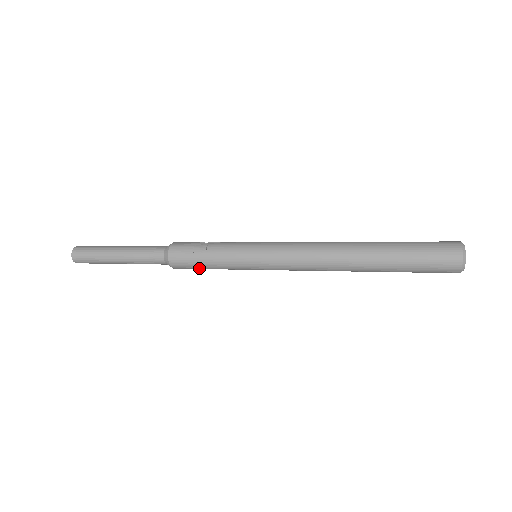
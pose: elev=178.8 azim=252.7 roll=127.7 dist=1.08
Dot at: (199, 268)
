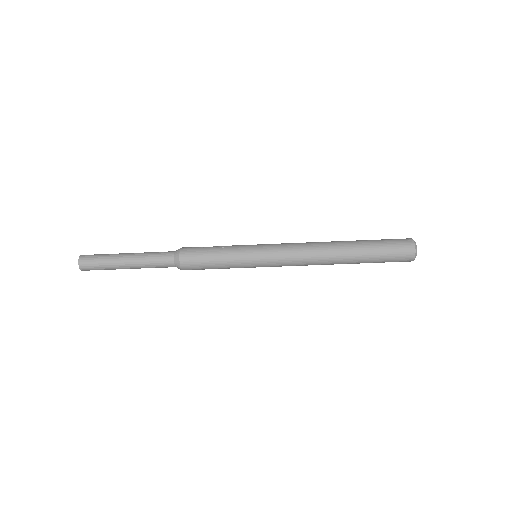
Dot at: (205, 263)
